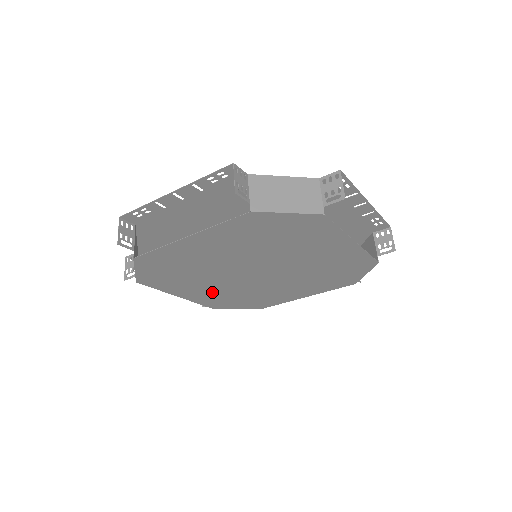
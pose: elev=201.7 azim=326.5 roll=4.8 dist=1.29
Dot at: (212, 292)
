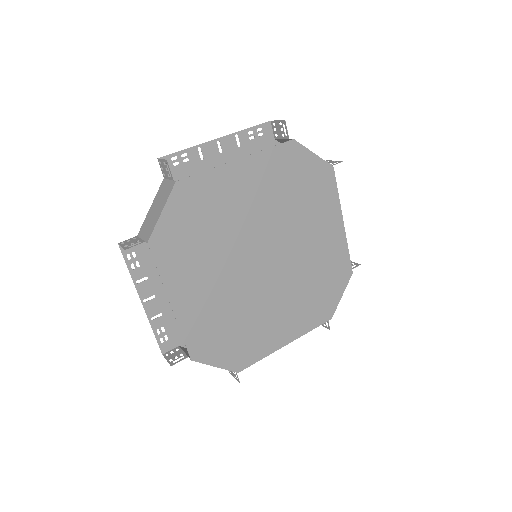
Dot at: (209, 301)
